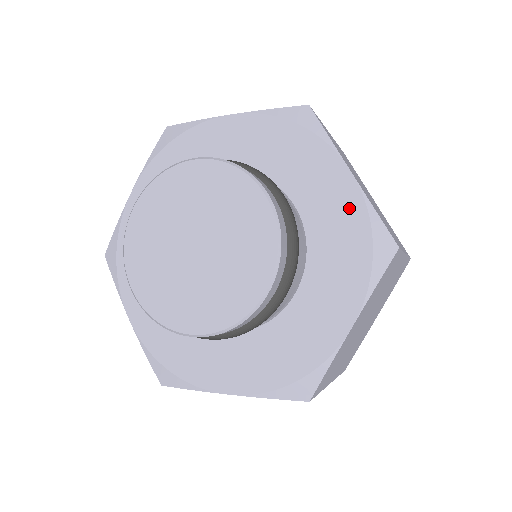
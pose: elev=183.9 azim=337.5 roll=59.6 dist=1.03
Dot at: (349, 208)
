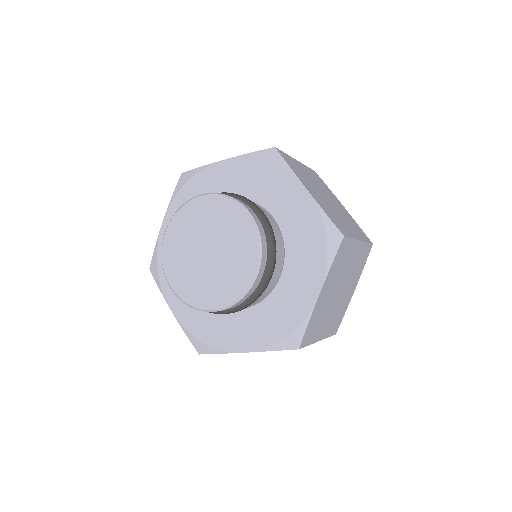
Dot at: (308, 214)
